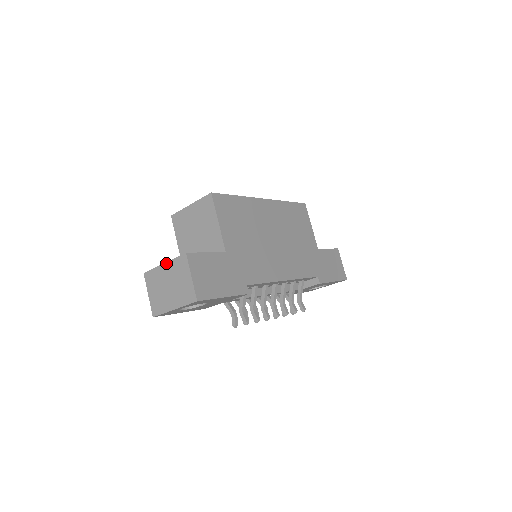
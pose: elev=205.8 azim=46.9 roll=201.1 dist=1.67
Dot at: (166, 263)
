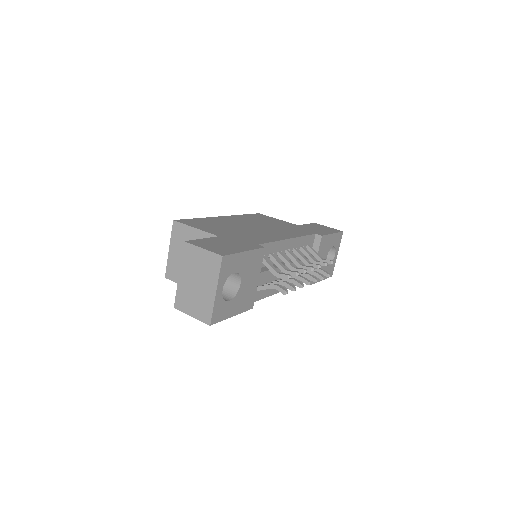
Dot at: (180, 272)
